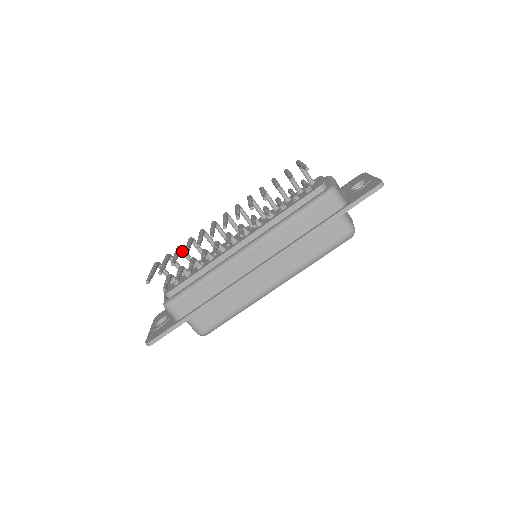
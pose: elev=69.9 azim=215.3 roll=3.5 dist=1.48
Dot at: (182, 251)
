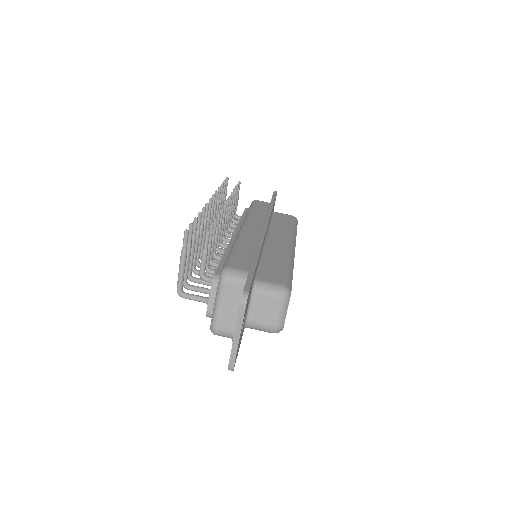
Dot at: (193, 278)
